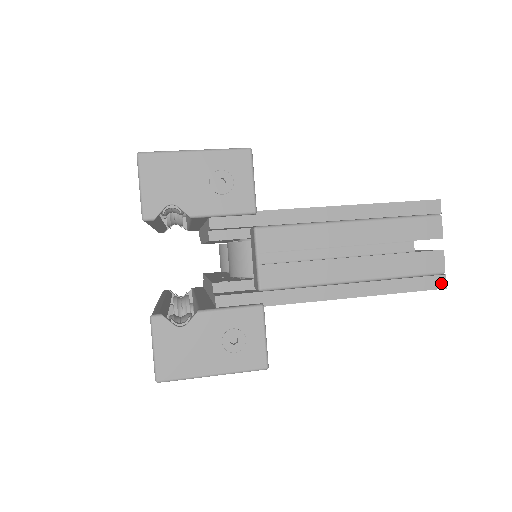
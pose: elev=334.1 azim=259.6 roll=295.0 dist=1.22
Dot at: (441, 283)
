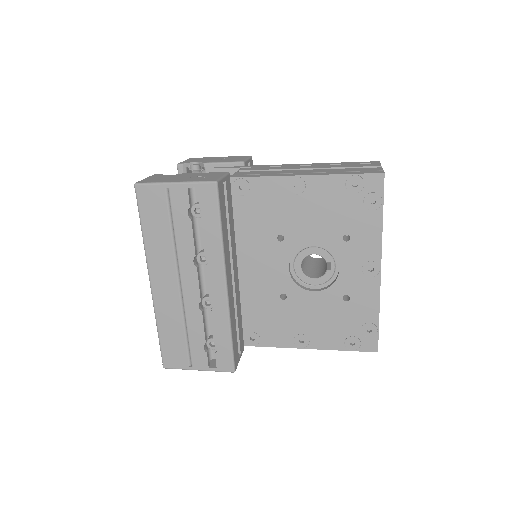
Dot at: (379, 172)
